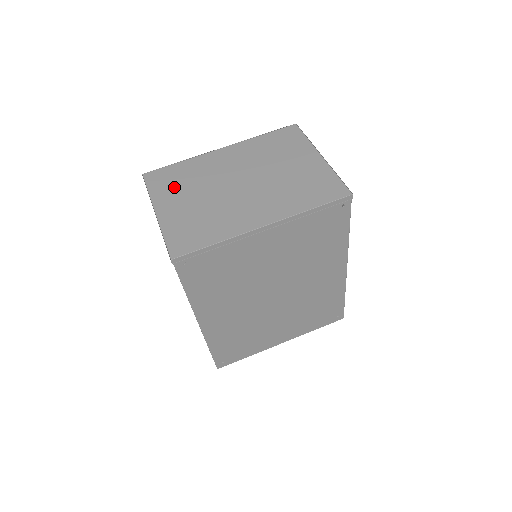
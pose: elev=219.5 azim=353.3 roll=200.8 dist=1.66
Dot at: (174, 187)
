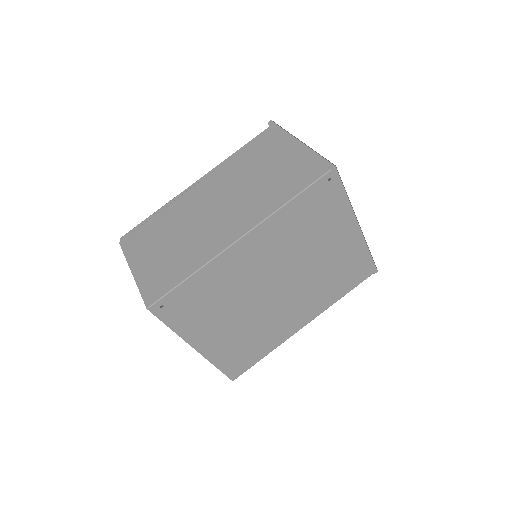
Dot at: occluded
